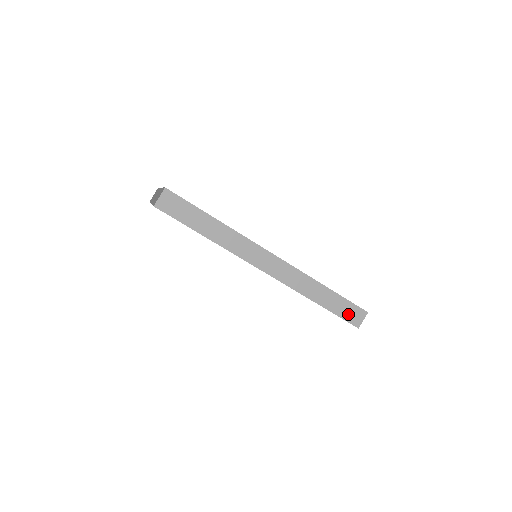
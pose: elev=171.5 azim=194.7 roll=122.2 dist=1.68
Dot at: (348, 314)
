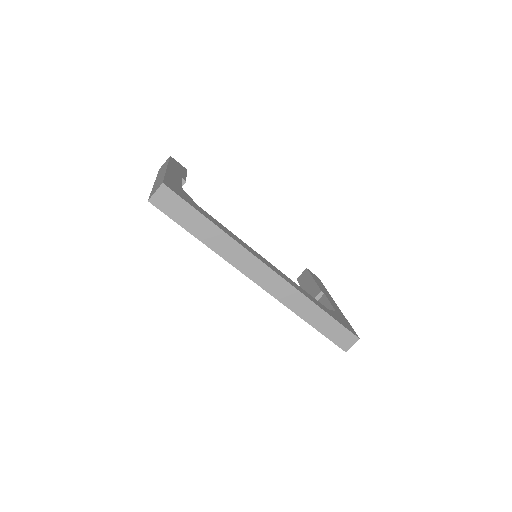
Dot at: (338, 337)
